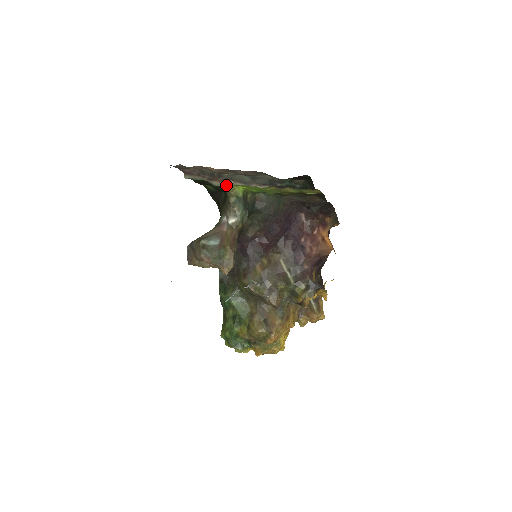
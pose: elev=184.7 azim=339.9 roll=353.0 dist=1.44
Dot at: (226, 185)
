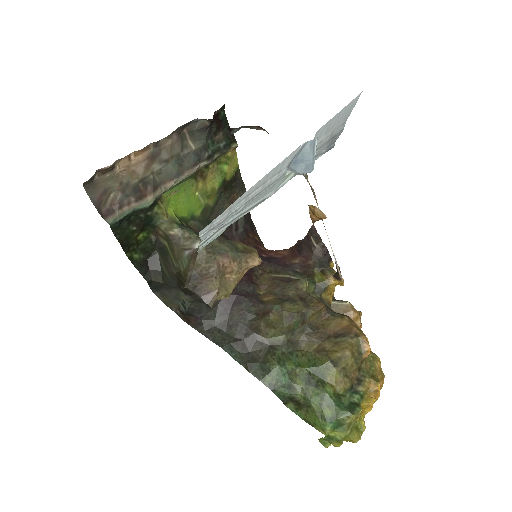
Dot at: (157, 209)
